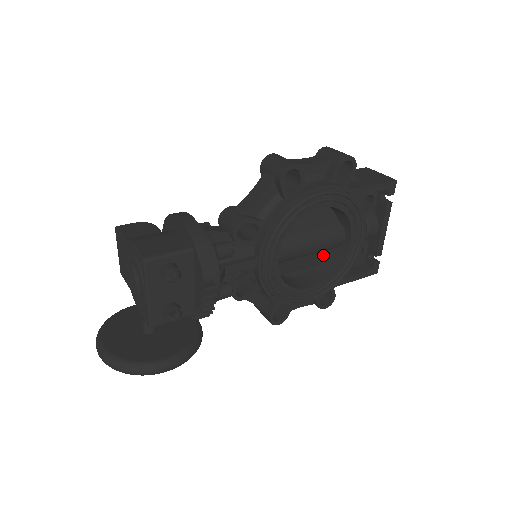
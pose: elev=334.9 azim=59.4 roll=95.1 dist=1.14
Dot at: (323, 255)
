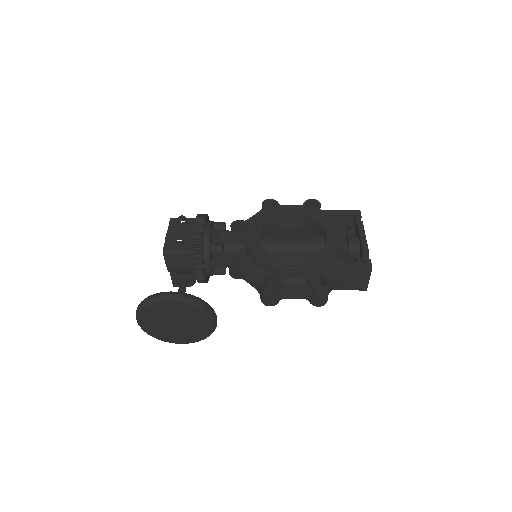
Dot at: occluded
